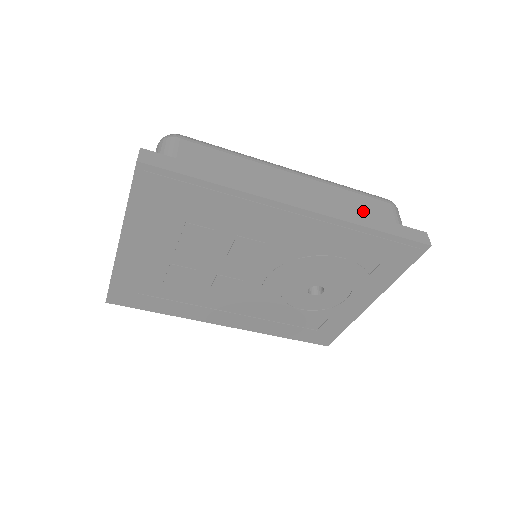
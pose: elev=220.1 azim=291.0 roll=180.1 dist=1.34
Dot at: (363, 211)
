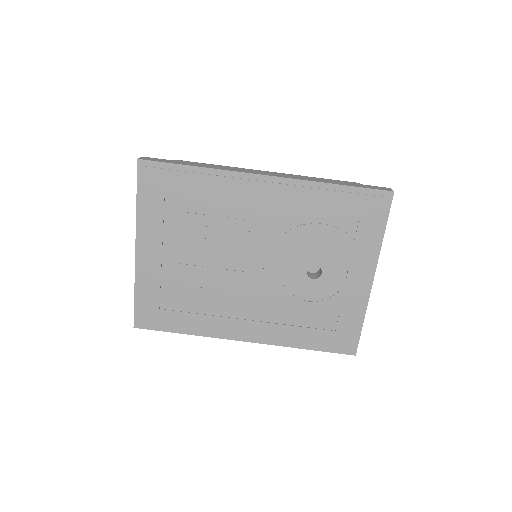
Dot at: occluded
